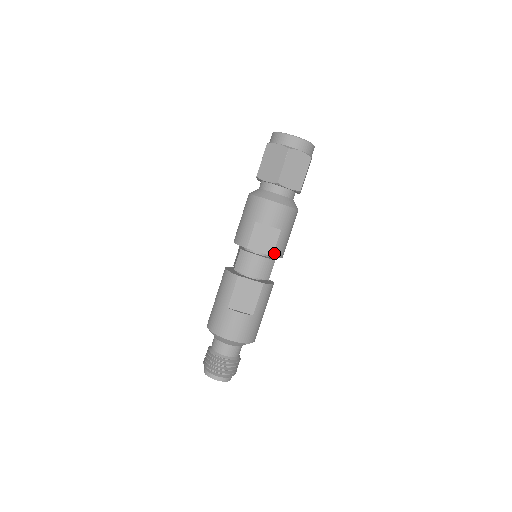
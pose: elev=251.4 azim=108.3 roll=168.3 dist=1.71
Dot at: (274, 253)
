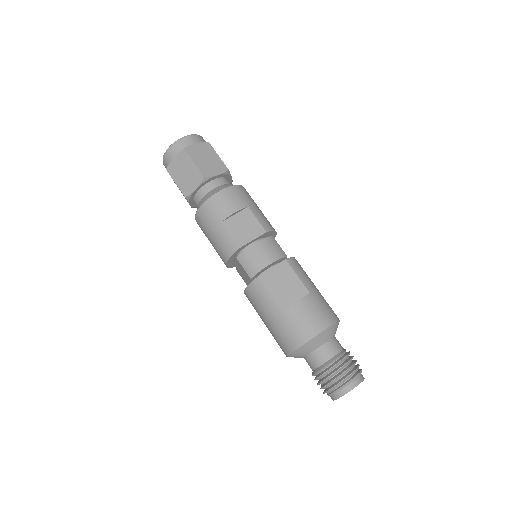
Dot at: (264, 229)
